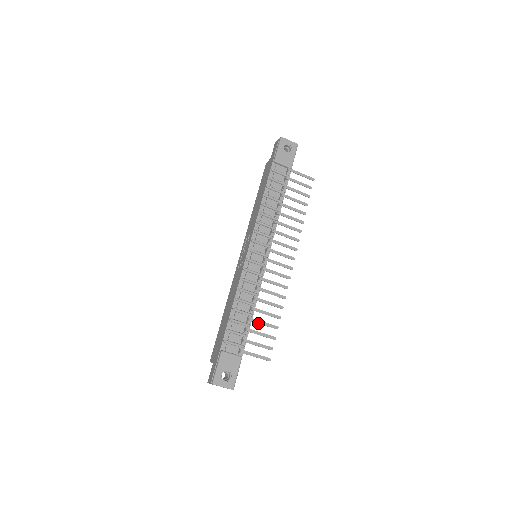
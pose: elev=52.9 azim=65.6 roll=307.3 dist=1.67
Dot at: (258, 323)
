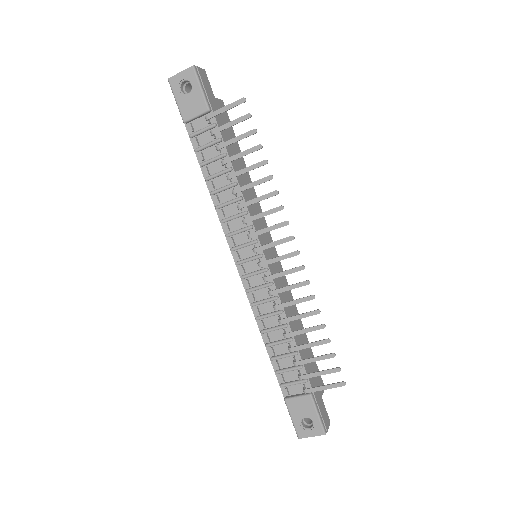
Dot at: (301, 349)
